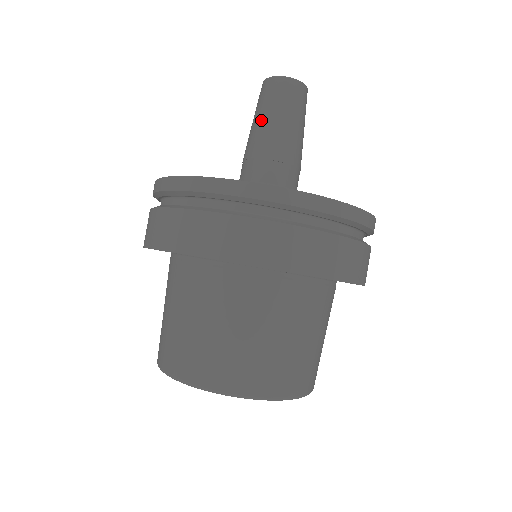
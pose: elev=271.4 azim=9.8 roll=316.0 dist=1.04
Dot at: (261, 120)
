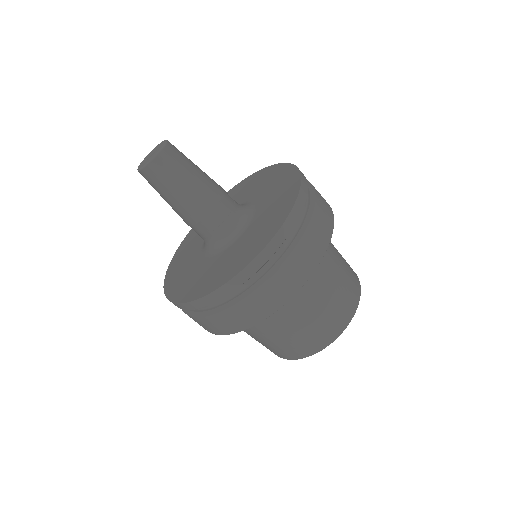
Dot at: (183, 191)
